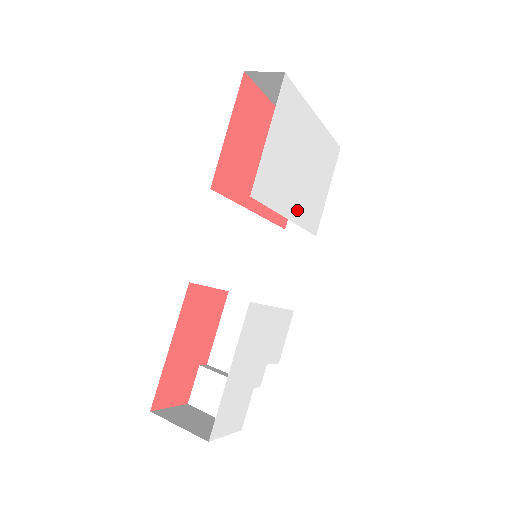
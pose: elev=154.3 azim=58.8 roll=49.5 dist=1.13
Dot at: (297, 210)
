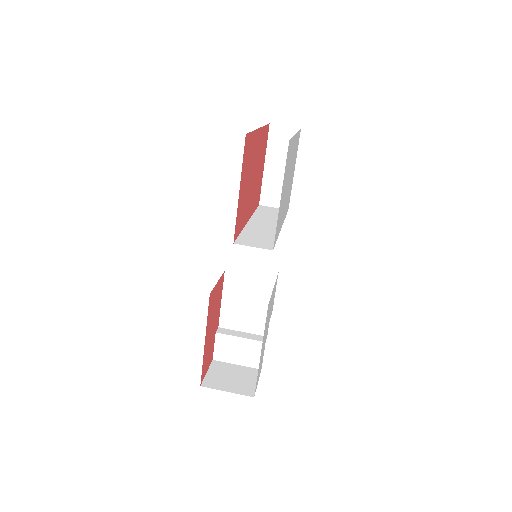
Dot at: (284, 213)
